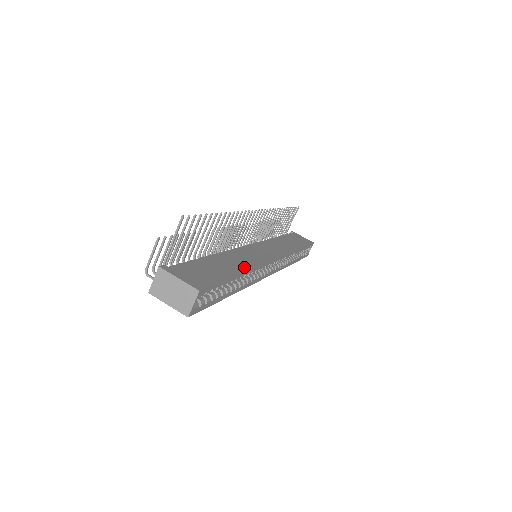
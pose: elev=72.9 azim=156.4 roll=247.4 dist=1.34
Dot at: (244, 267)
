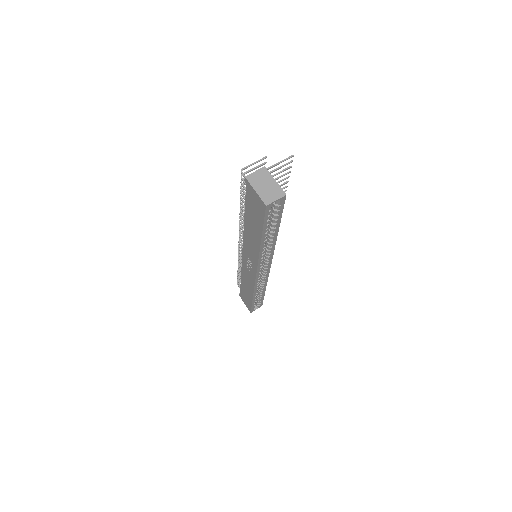
Dot at: occluded
